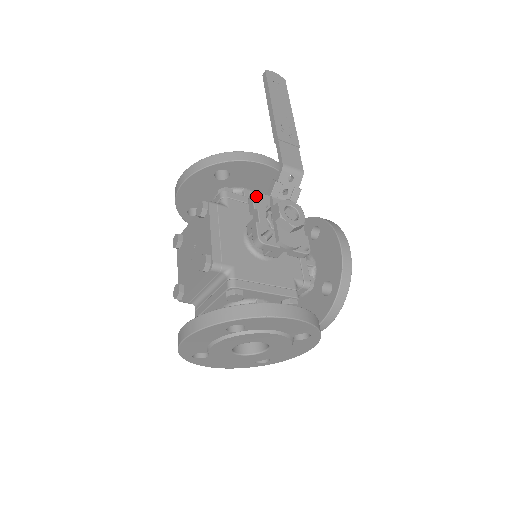
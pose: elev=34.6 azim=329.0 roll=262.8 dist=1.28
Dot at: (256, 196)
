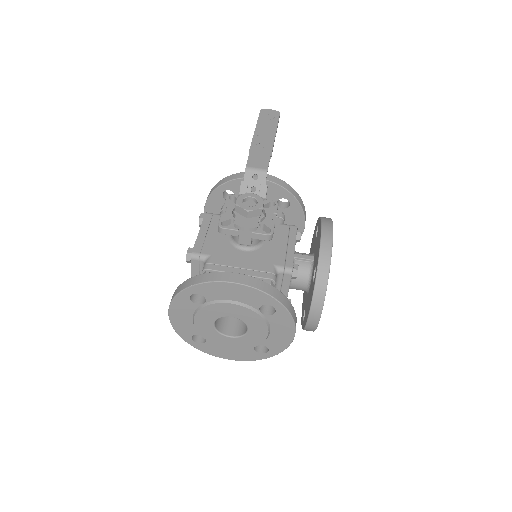
Dot at: (232, 198)
